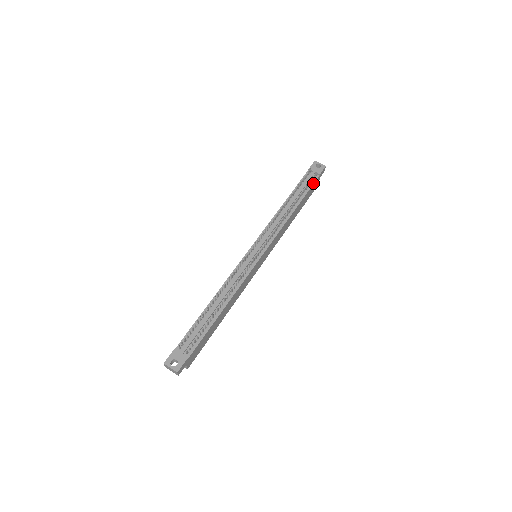
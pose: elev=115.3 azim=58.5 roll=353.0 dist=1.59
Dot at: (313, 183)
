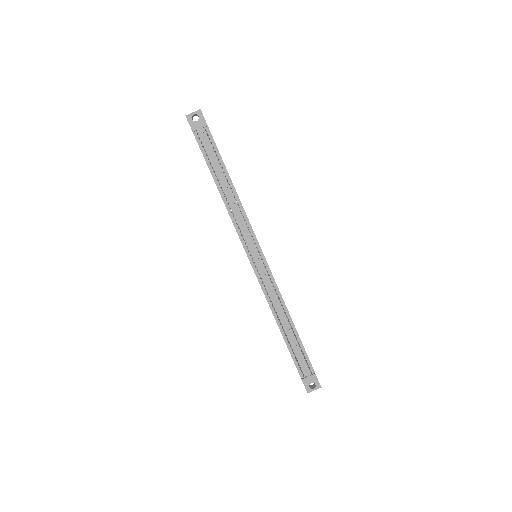
Dot at: (213, 141)
